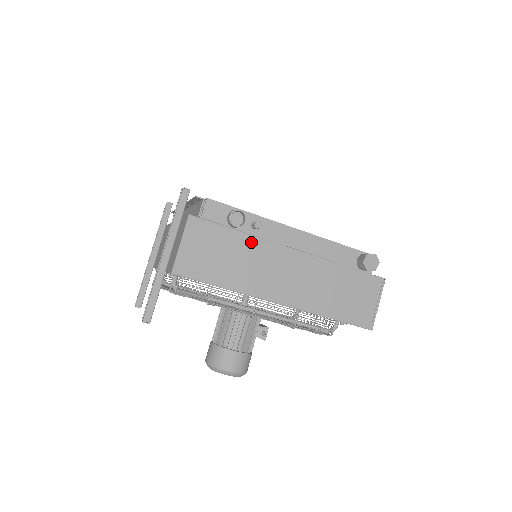
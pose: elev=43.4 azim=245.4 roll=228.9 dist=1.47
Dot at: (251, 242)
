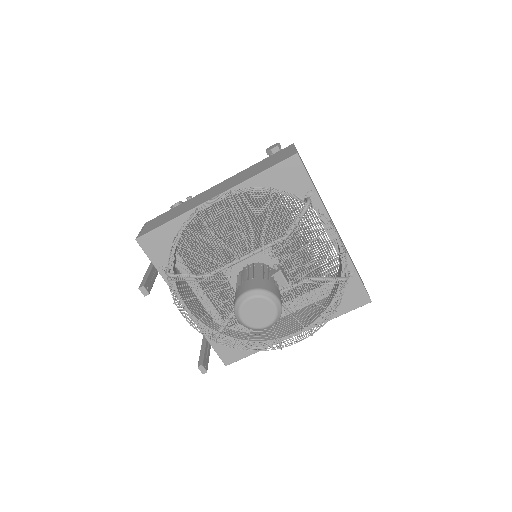
Dot at: occluded
